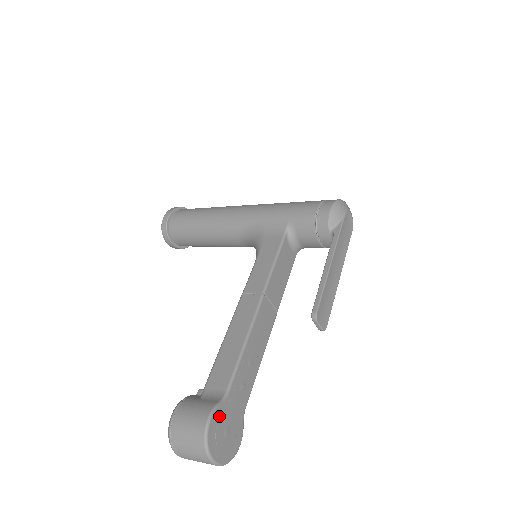
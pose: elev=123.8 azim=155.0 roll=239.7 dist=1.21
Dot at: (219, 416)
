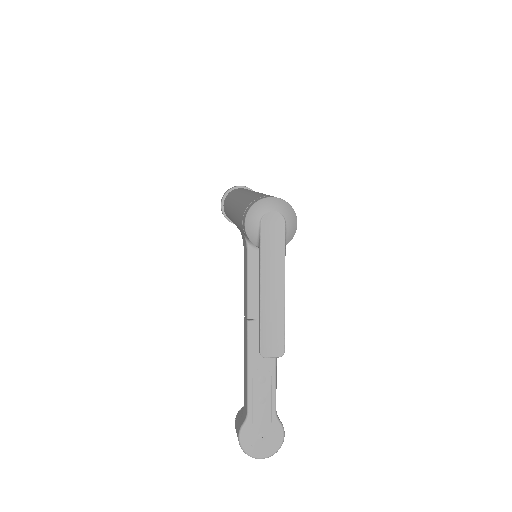
Dot at: (248, 432)
